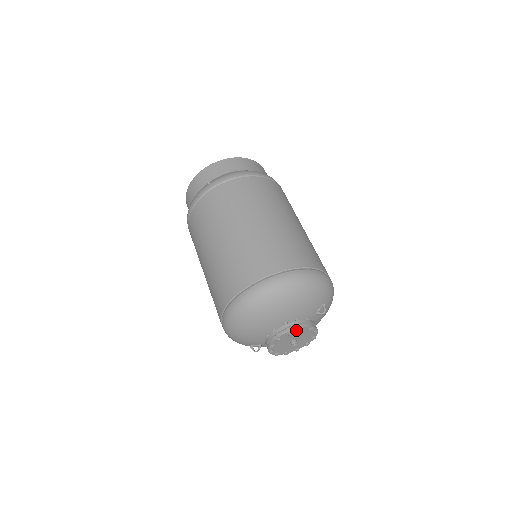
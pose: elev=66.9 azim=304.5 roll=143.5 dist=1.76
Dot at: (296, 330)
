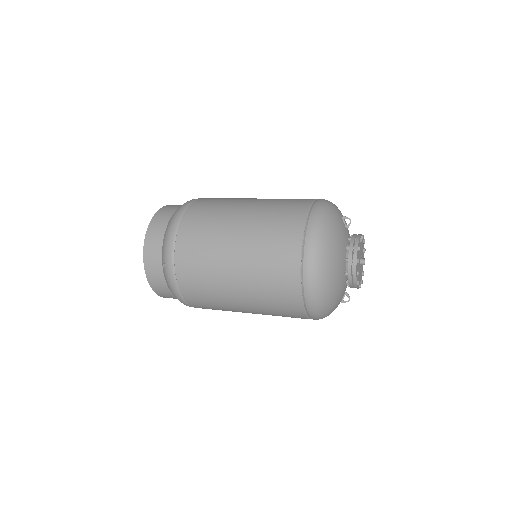
Dot at: (357, 254)
